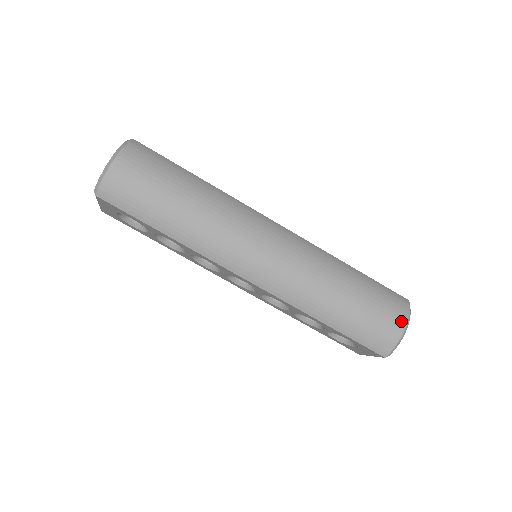
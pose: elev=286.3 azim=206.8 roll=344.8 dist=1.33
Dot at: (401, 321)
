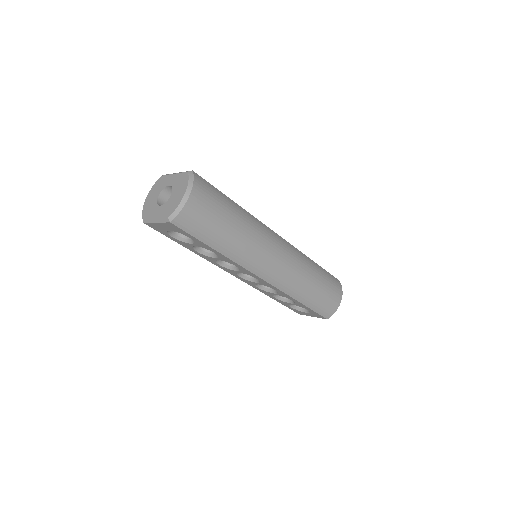
Dot at: (340, 296)
